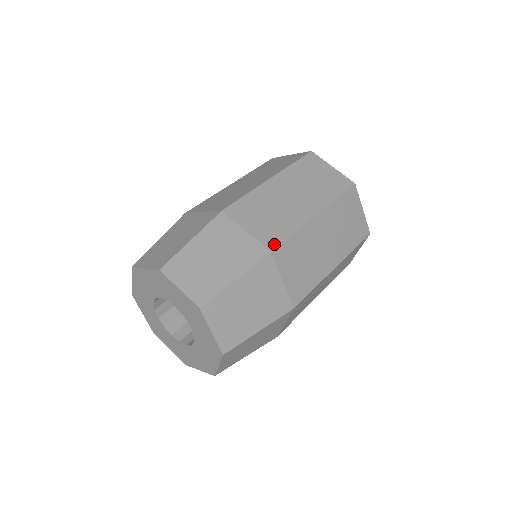
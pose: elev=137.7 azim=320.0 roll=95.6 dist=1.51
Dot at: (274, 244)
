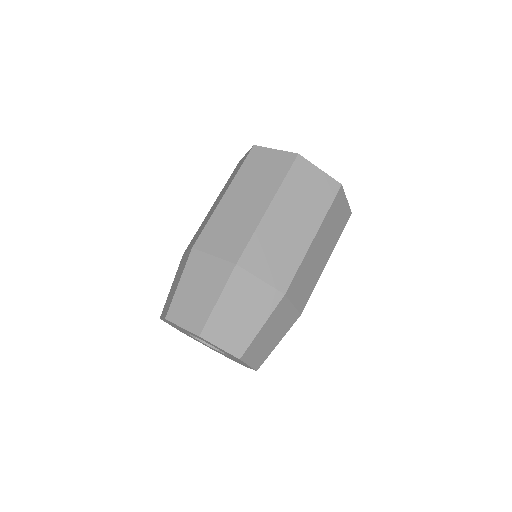
Dot at: (237, 256)
